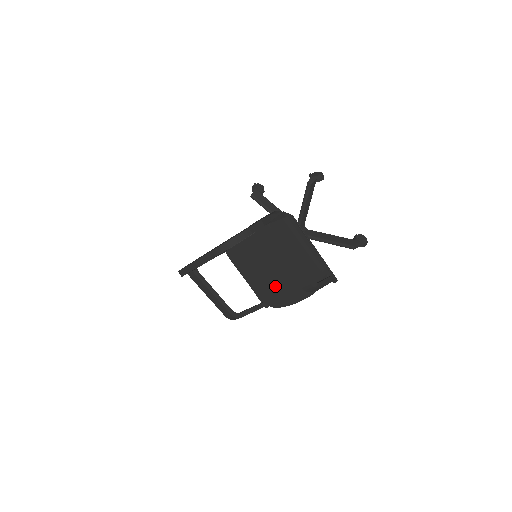
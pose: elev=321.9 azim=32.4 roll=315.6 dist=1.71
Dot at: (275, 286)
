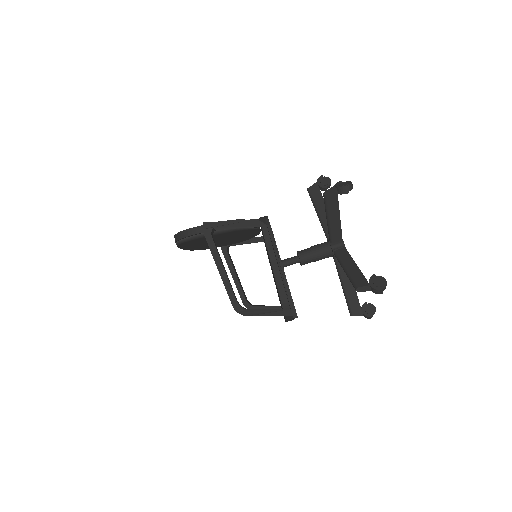
Dot at: occluded
